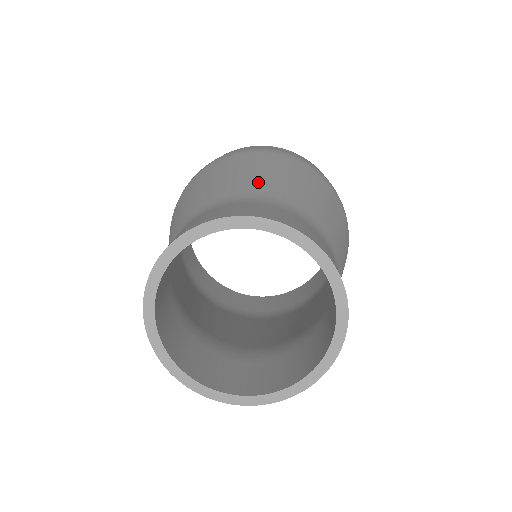
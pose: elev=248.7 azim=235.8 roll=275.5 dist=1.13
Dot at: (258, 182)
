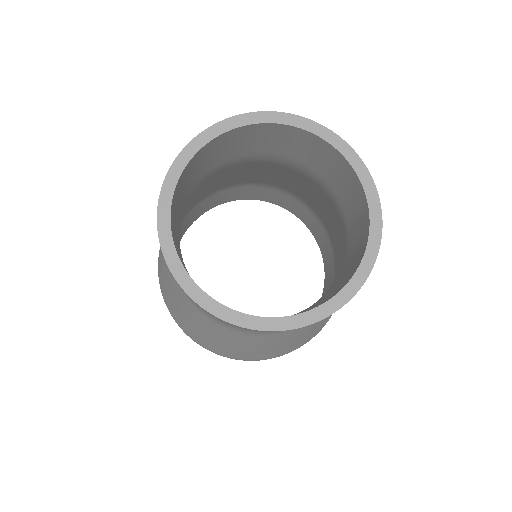
Dot at: occluded
